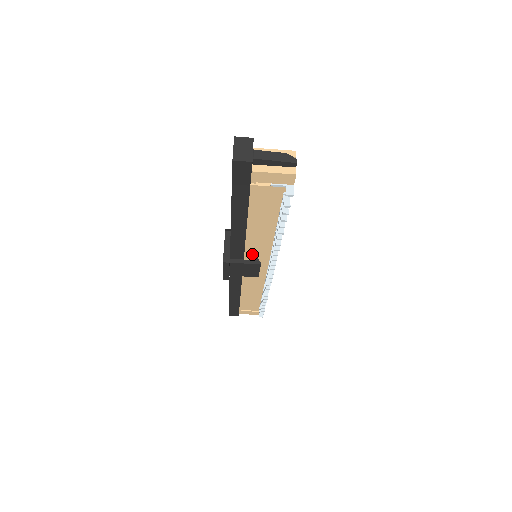
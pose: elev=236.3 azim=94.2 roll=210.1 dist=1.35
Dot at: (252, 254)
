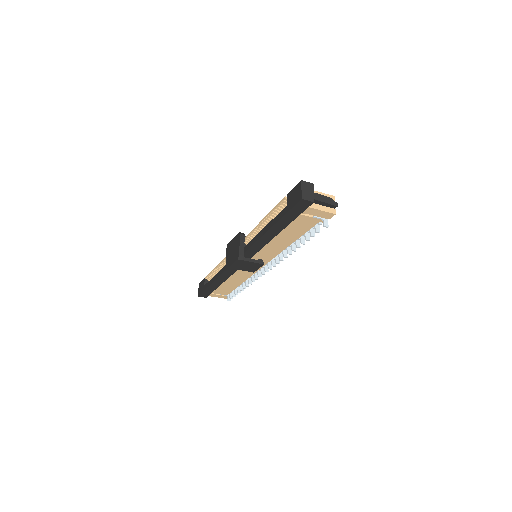
Dot at: (260, 256)
